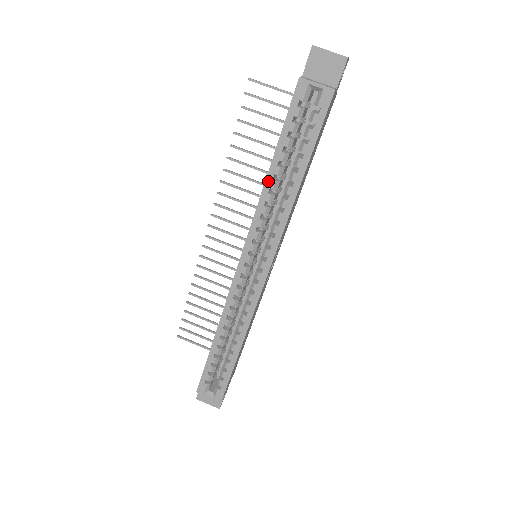
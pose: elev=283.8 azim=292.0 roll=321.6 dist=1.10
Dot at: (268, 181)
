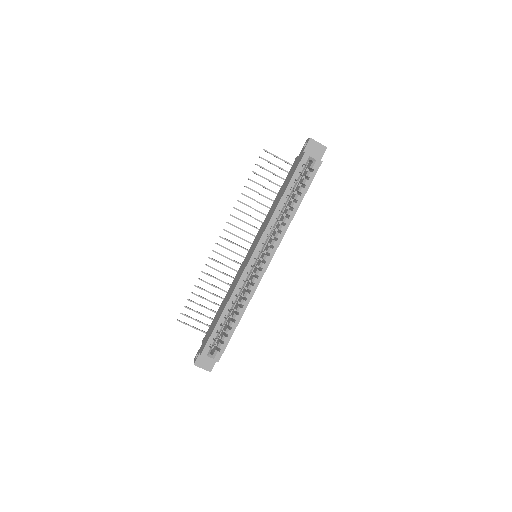
Dot at: (279, 206)
